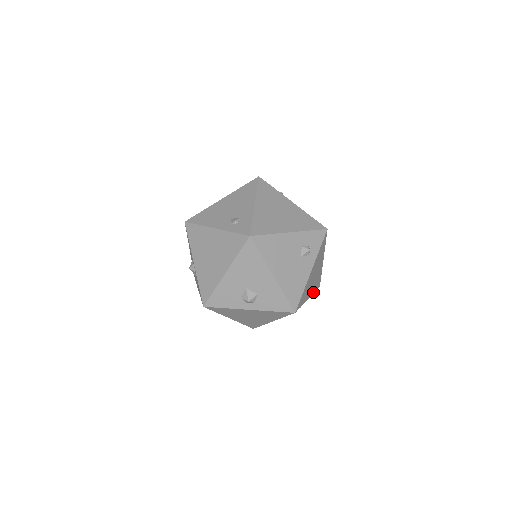
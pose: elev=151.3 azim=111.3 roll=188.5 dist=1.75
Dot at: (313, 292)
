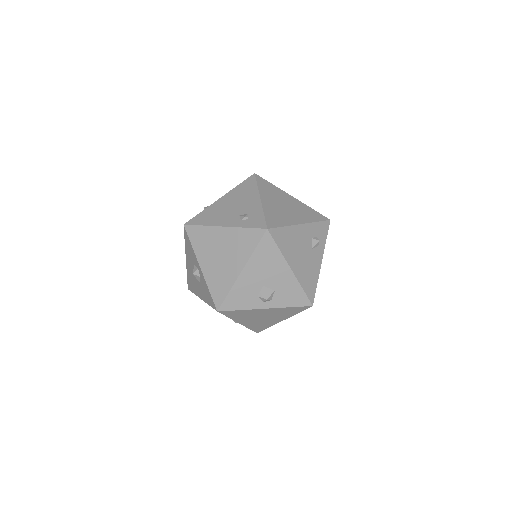
Dot at: occluded
